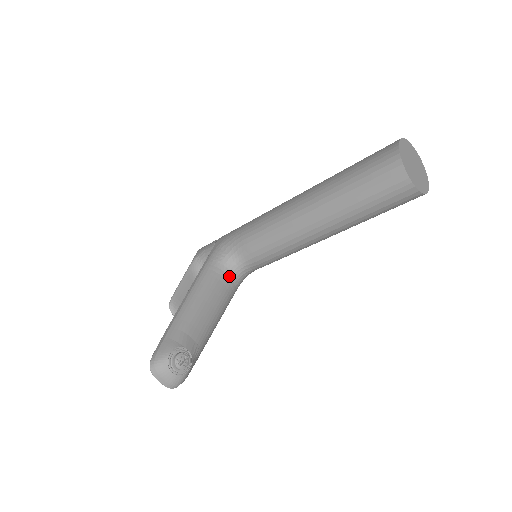
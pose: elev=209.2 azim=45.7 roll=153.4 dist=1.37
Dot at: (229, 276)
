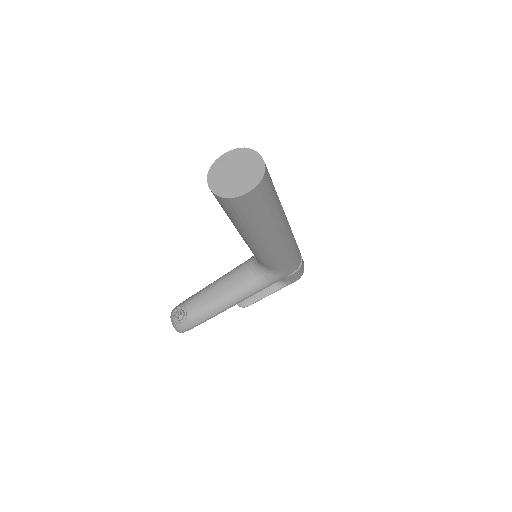
Dot at: (252, 271)
